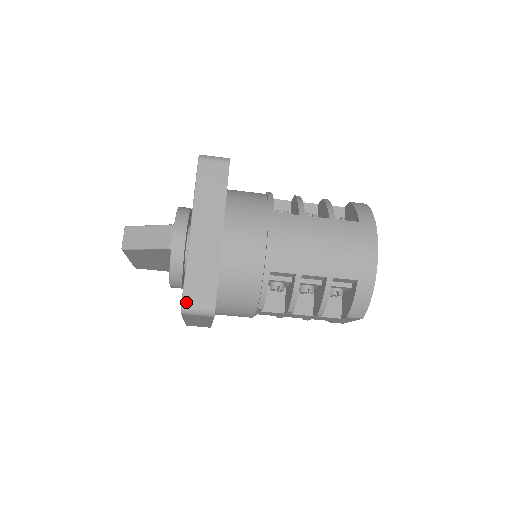
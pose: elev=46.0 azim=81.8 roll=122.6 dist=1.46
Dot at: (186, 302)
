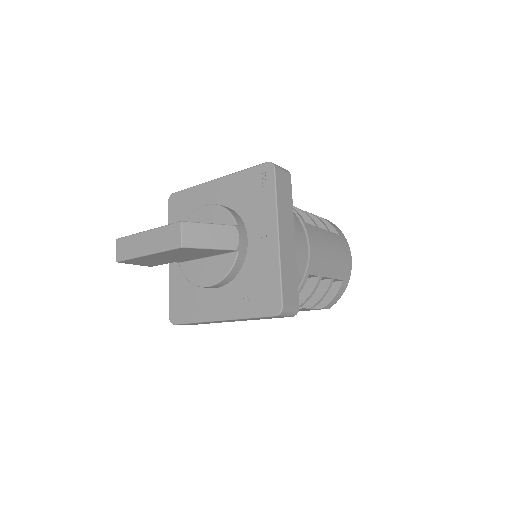
Dot at: (285, 305)
